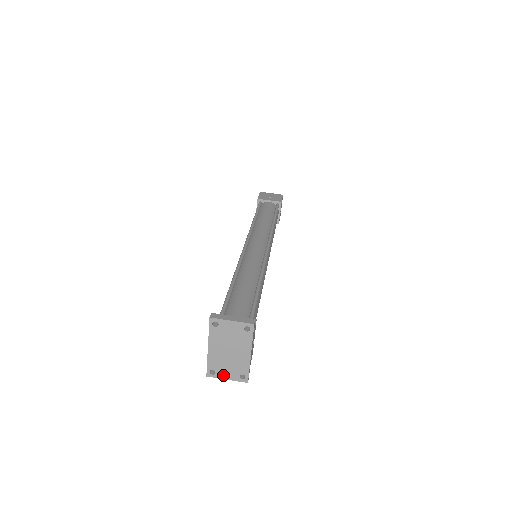
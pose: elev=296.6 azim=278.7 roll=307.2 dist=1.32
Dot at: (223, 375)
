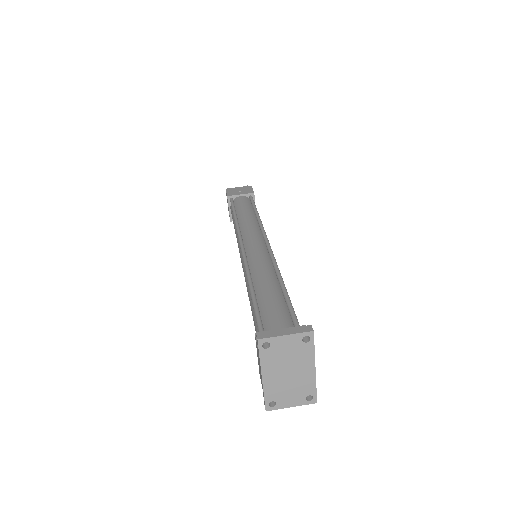
Dot at: (286, 403)
